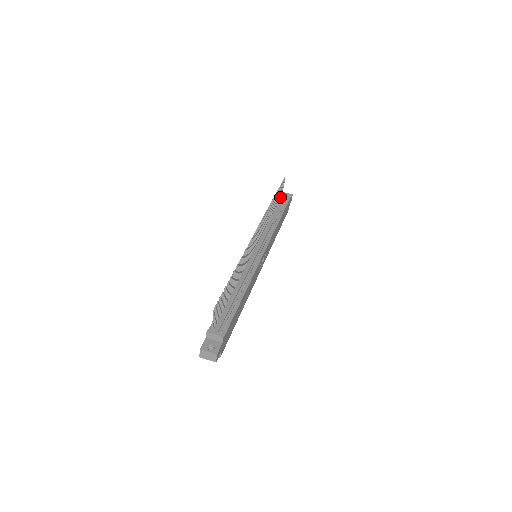
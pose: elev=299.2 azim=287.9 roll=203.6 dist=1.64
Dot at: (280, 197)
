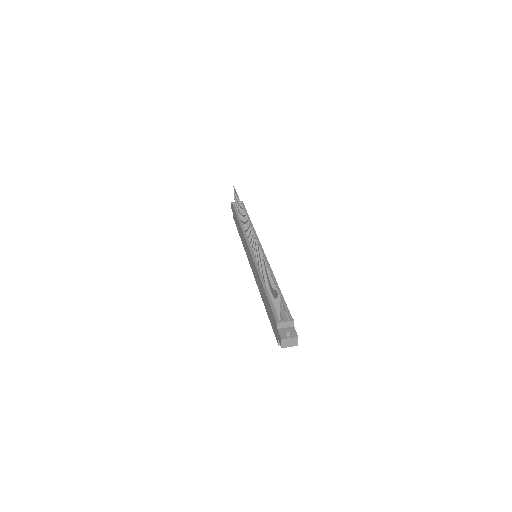
Dot at: occluded
